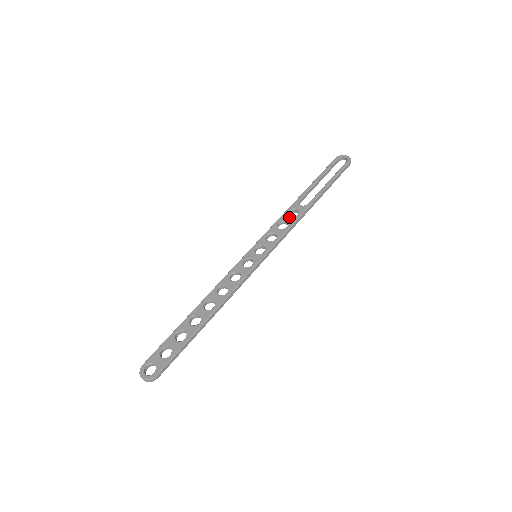
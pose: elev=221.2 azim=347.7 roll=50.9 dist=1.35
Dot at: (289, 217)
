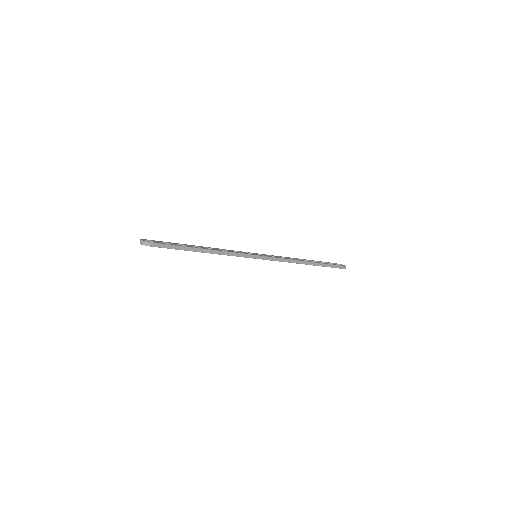
Dot at: (289, 258)
